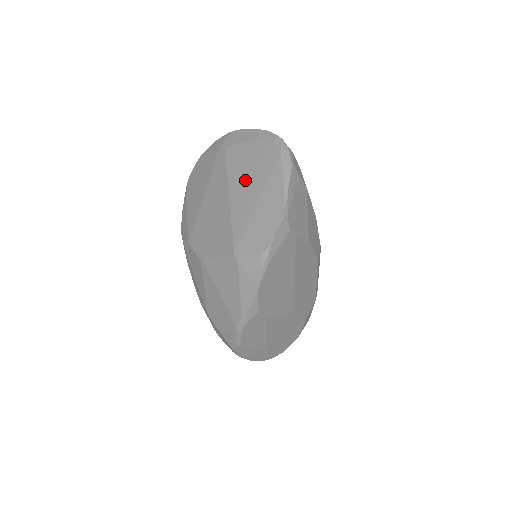
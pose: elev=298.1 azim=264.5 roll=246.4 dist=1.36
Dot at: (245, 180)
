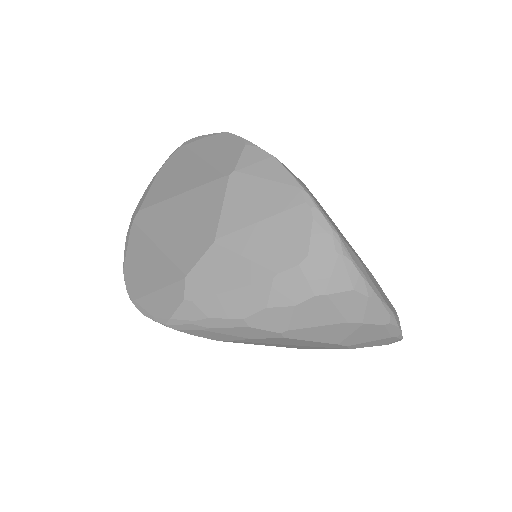
Dot at: (177, 178)
